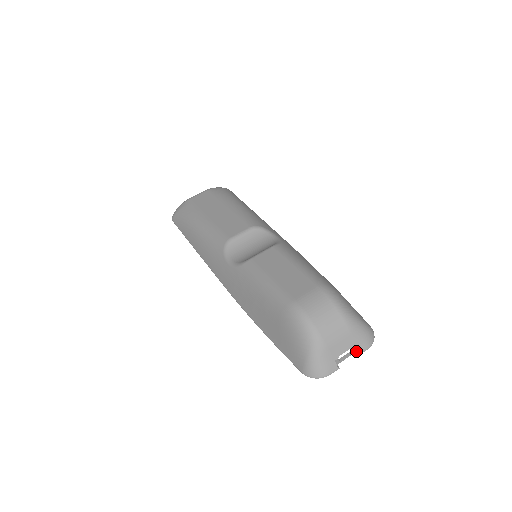
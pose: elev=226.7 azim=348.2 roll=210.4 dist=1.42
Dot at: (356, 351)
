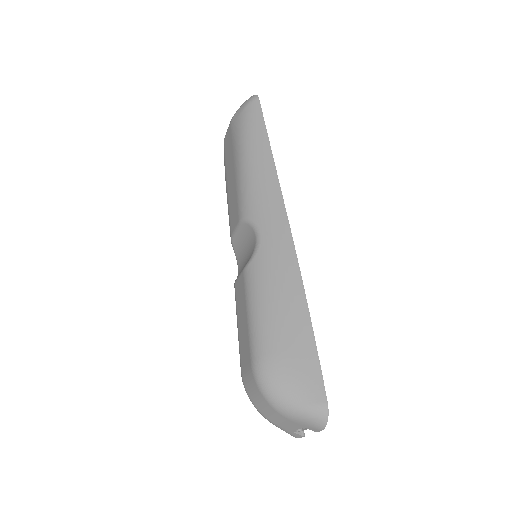
Dot at: occluded
